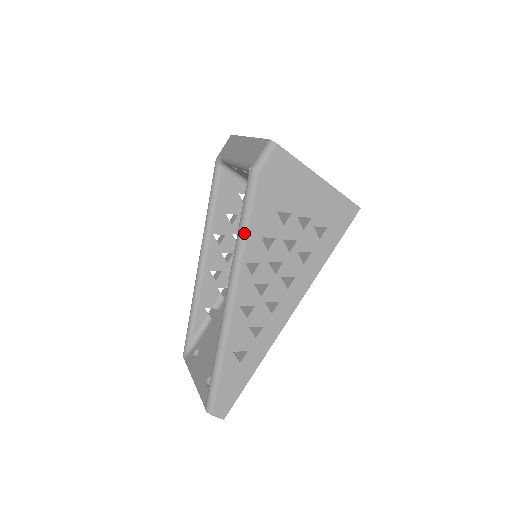
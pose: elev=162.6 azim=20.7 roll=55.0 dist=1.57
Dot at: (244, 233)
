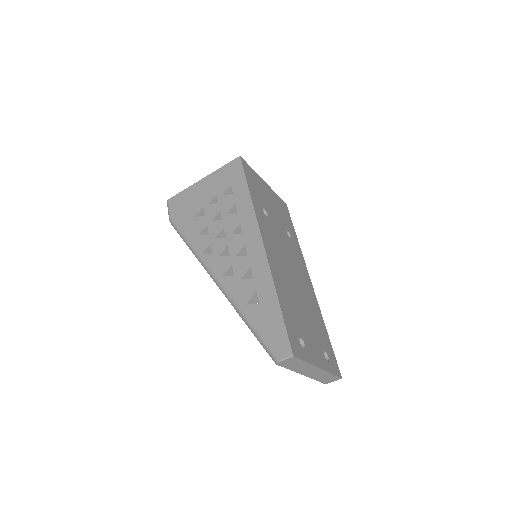
Dot at: (189, 245)
